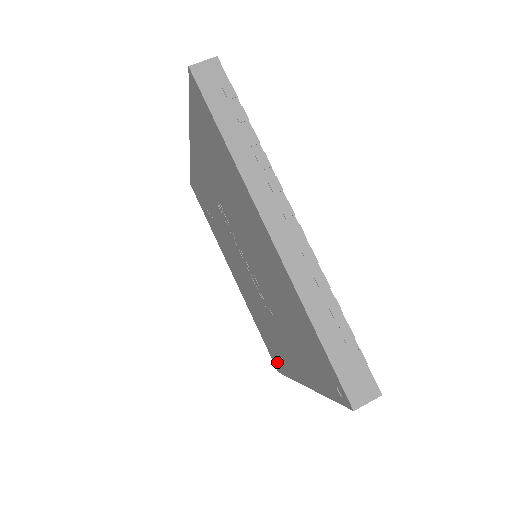
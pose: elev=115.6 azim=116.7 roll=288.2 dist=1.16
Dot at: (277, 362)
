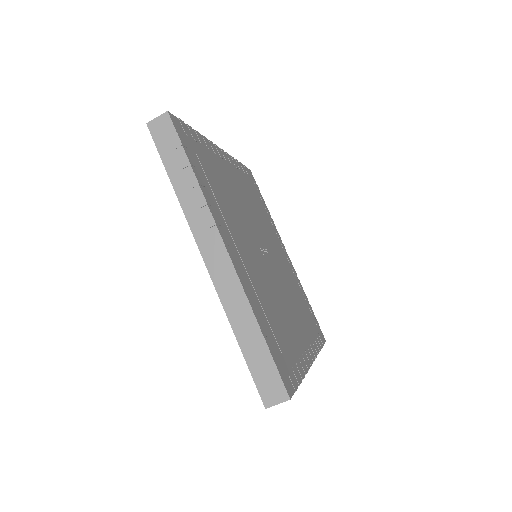
Dot at: occluded
